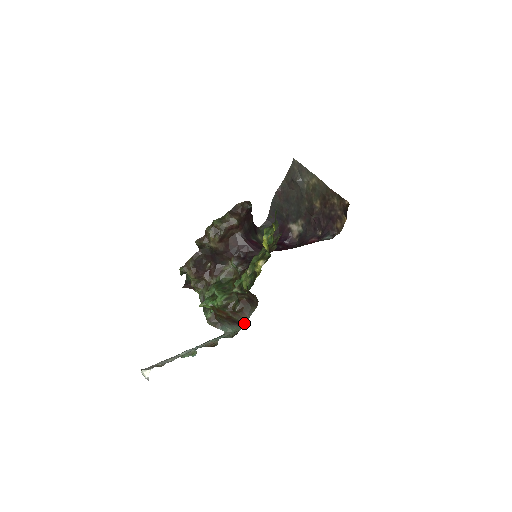
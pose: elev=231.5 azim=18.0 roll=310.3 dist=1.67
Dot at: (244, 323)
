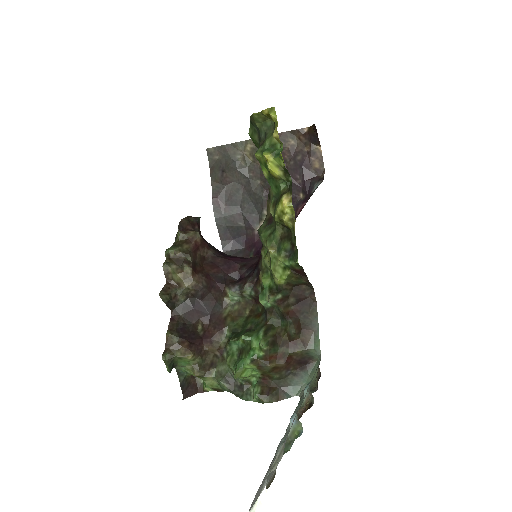
Dot at: (318, 345)
